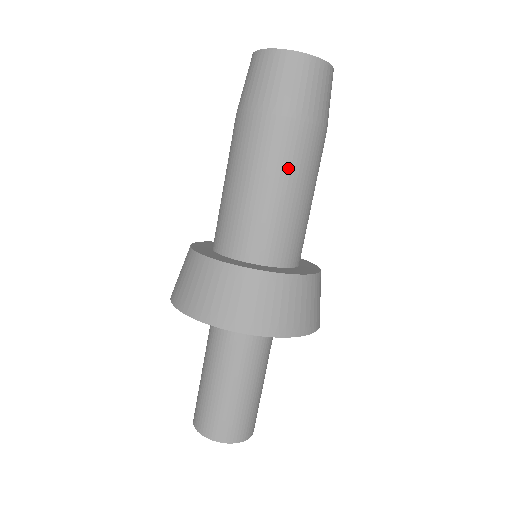
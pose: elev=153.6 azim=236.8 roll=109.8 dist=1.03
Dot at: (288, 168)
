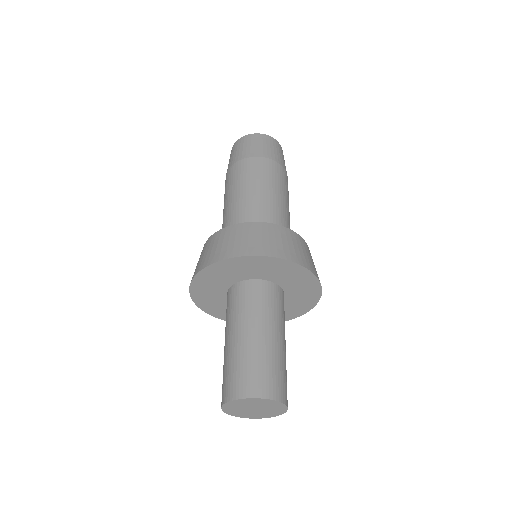
Dot at: (281, 187)
